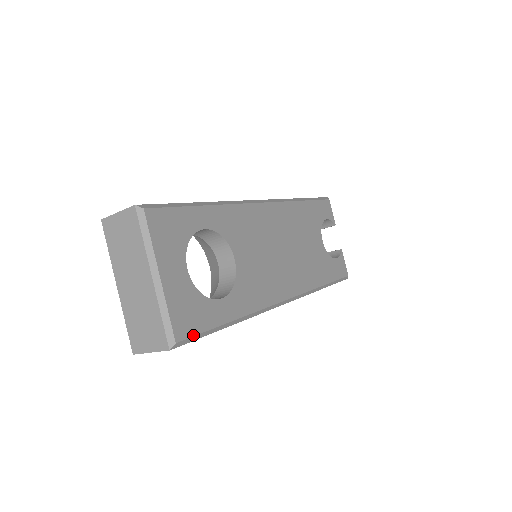
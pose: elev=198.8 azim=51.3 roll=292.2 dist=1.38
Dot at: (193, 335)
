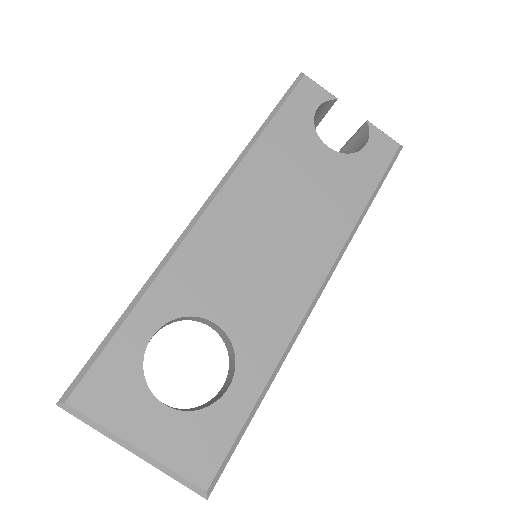
Dot at: (221, 462)
